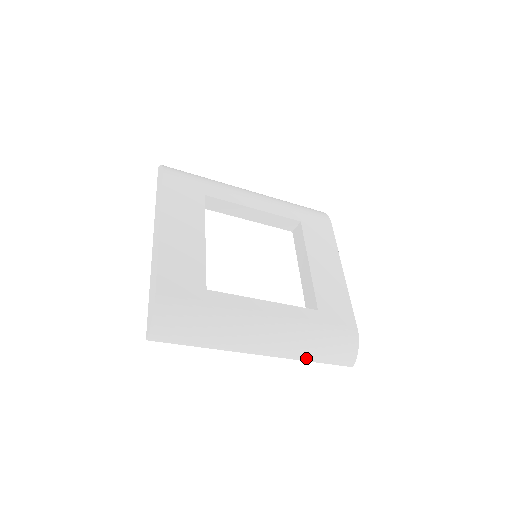
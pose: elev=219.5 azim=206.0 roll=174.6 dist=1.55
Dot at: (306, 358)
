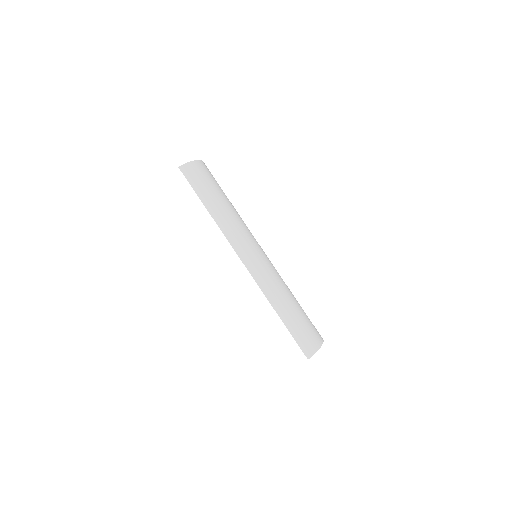
Dot at: (277, 304)
